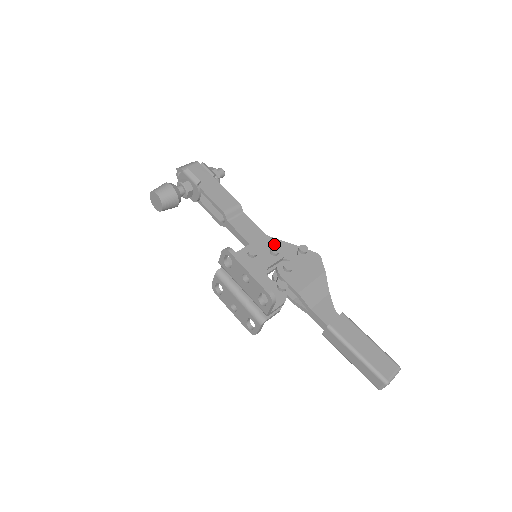
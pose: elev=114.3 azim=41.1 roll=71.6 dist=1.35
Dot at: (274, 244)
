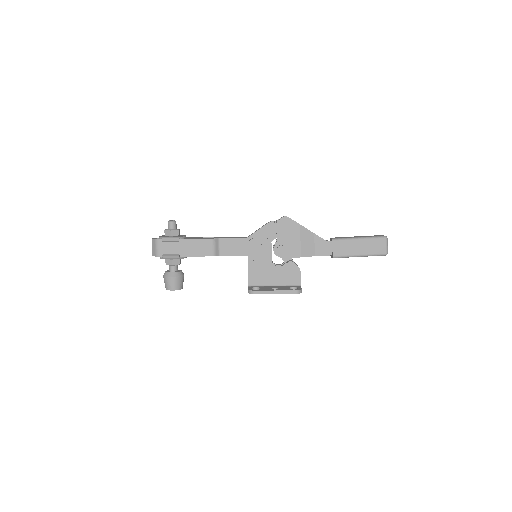
Dot at: (258, 242)
